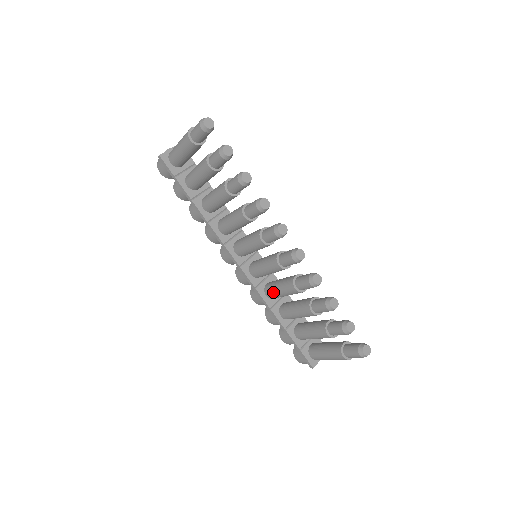
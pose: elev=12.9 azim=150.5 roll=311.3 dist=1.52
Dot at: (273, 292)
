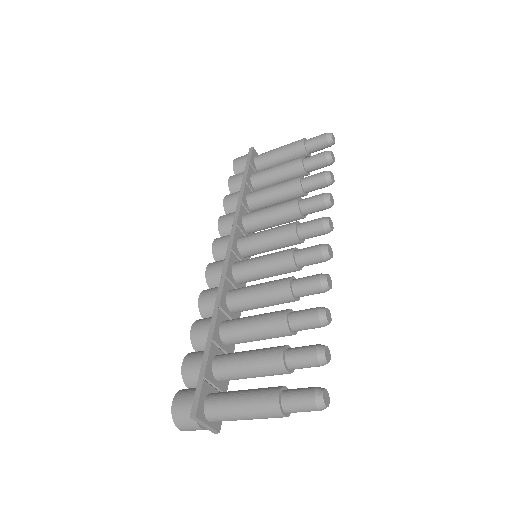
Dot at: (245, 289)
